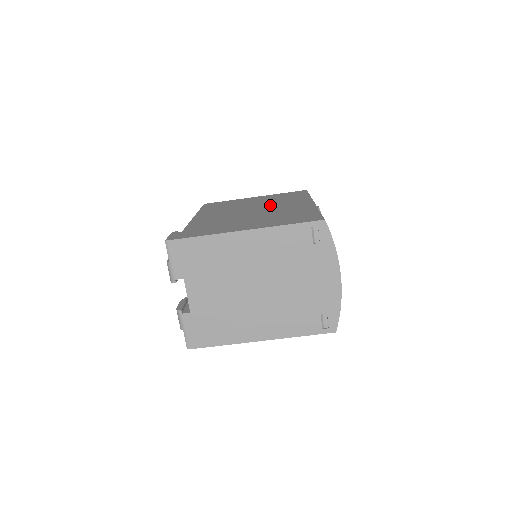
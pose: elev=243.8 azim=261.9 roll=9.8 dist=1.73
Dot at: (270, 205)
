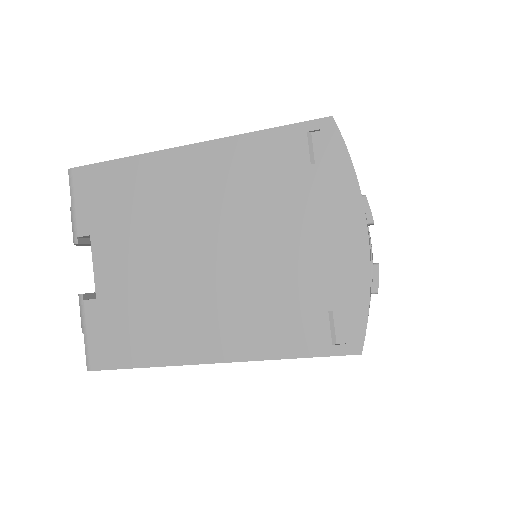
Dot at: occluded
